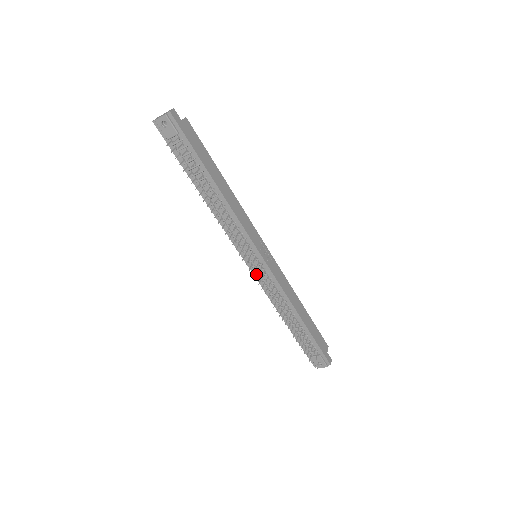
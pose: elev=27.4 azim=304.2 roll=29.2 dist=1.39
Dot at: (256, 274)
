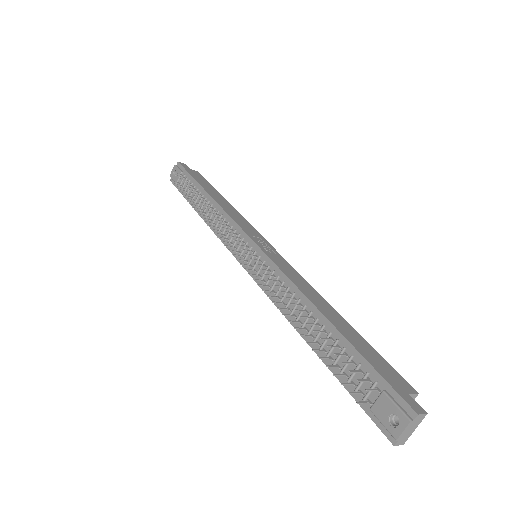
Dot at: occluded
